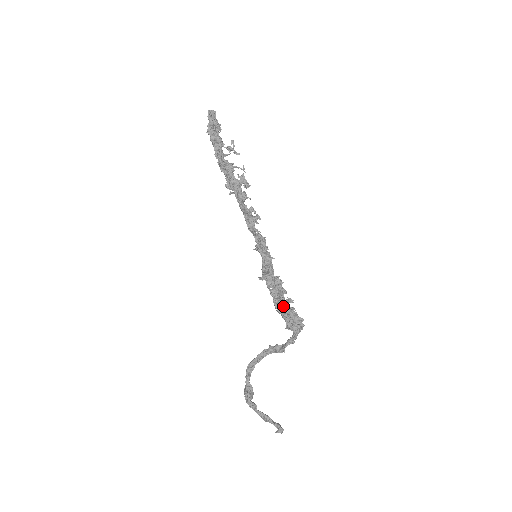
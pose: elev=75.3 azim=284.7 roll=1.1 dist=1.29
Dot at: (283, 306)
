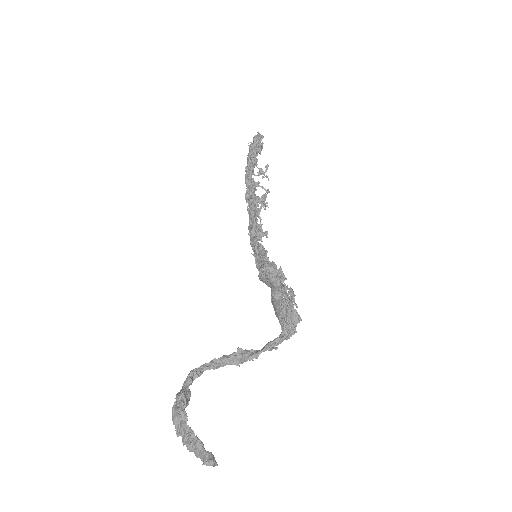
Dot at: occluded
